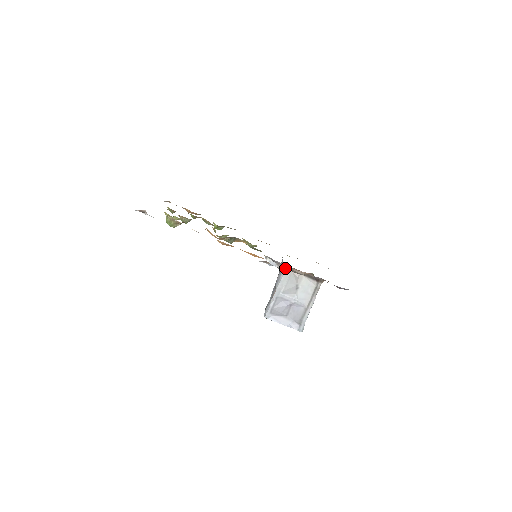
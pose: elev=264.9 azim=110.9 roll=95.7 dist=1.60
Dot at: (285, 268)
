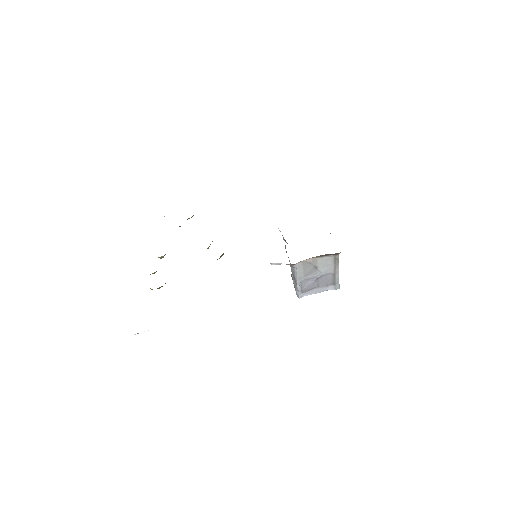
Dot at: (295, 264)
